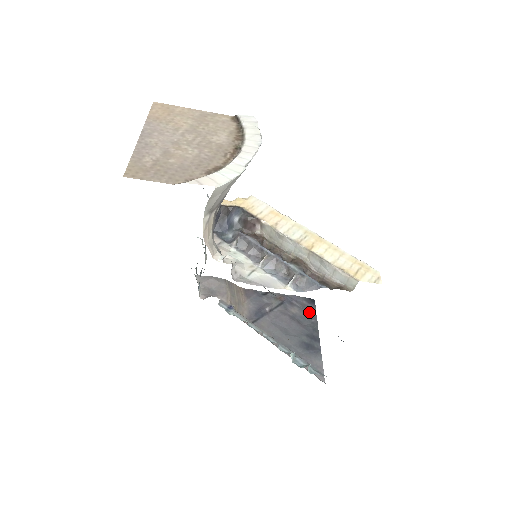
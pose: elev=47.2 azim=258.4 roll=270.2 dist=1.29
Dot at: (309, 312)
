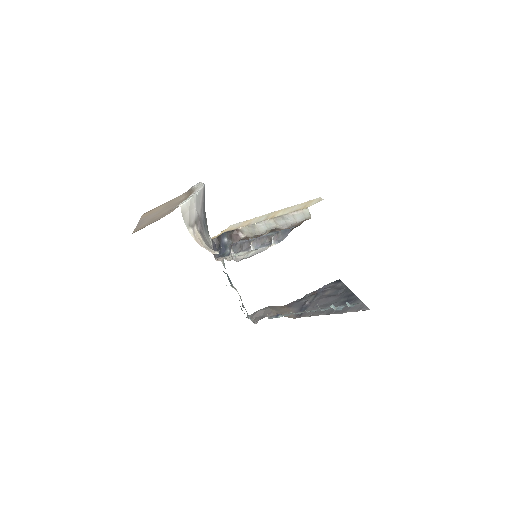
Dot at: (339, 287)
